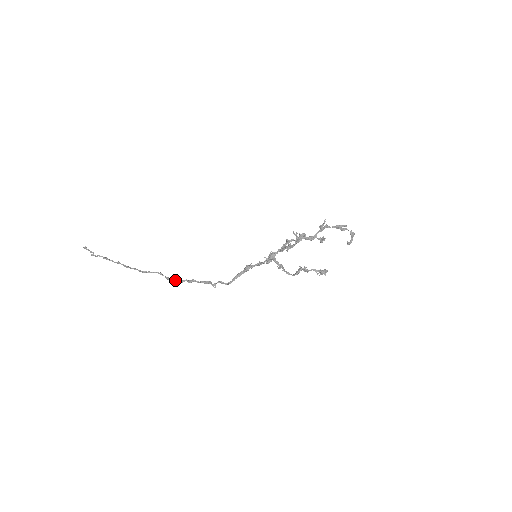
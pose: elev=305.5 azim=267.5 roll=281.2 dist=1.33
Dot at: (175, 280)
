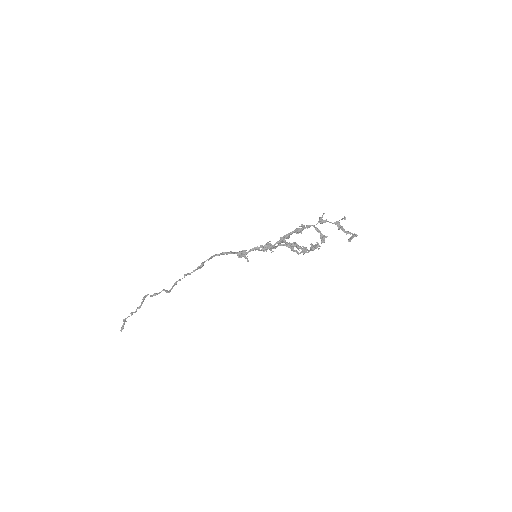
Dot at: (175, 283)
